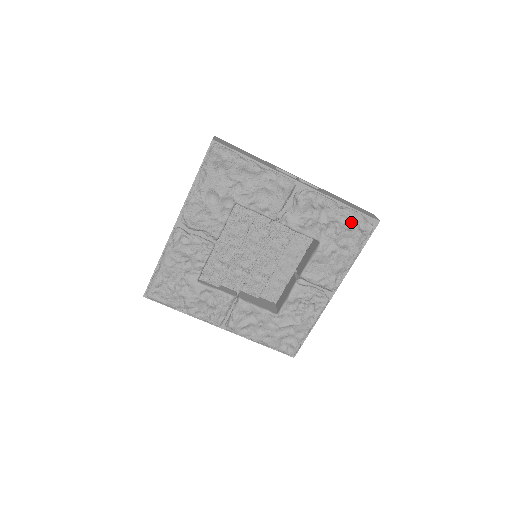
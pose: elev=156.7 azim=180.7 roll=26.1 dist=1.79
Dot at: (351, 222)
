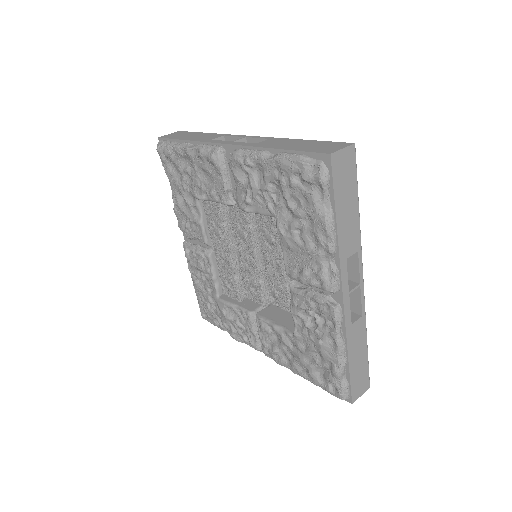
Dot at: (289, 174)
